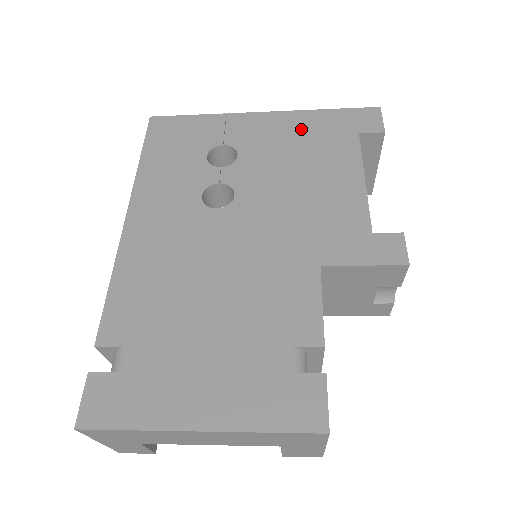
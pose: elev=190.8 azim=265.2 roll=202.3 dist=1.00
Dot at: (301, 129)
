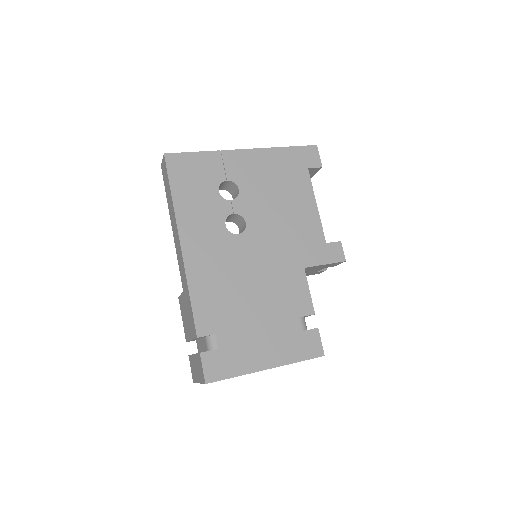
Dot at: (273, 165)
